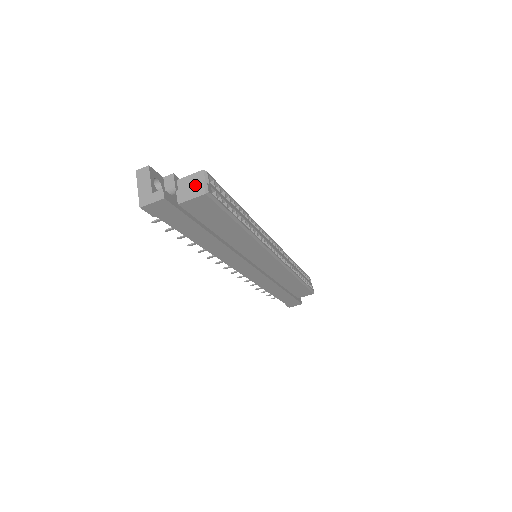
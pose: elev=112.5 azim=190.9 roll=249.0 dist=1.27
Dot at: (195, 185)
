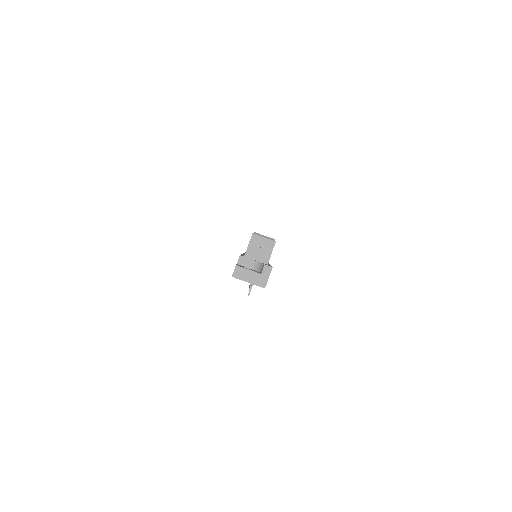
Dot at: (263, 245)
